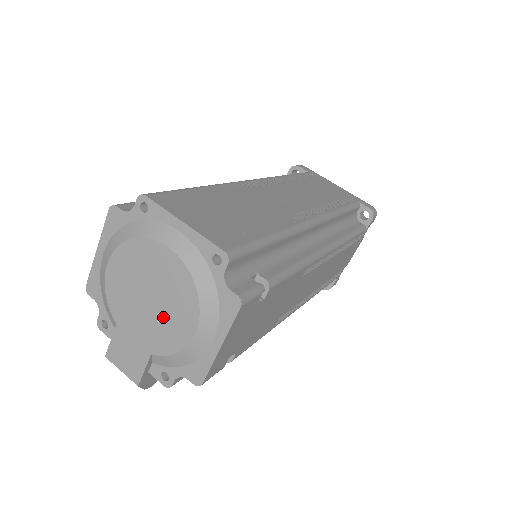
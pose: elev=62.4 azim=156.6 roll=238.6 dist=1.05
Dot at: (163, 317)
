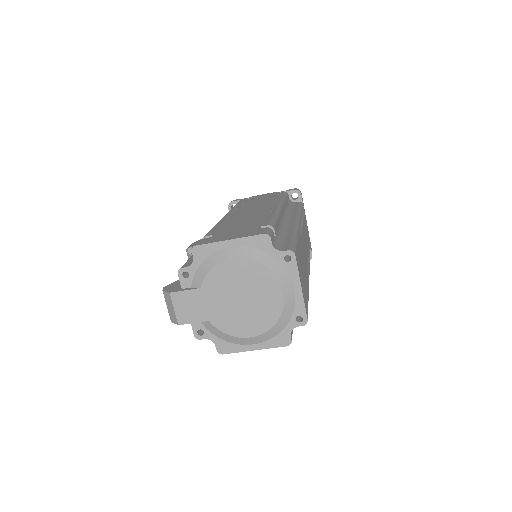
Dot at: (240, 314)
